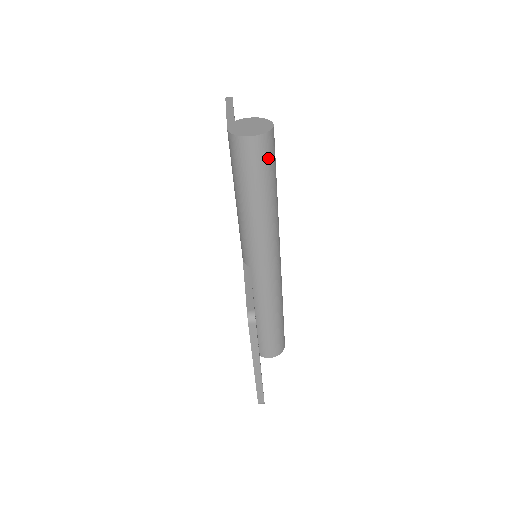
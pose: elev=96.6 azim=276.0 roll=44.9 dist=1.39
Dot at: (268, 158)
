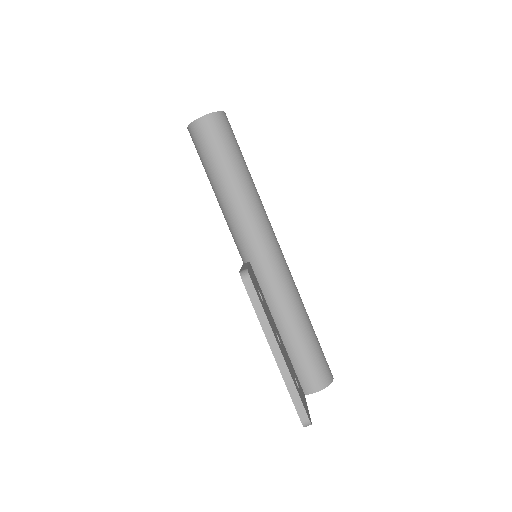
Dot at: (226, 135)
